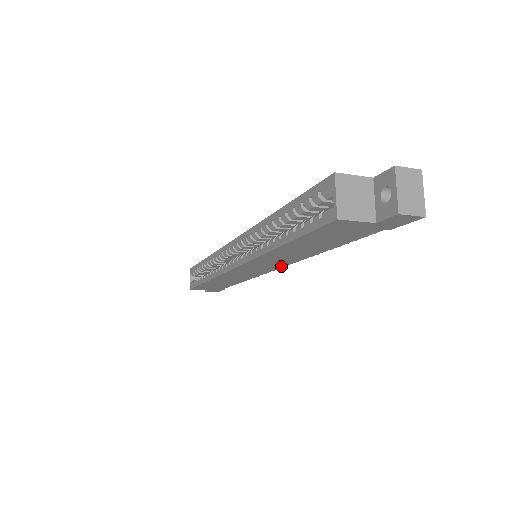
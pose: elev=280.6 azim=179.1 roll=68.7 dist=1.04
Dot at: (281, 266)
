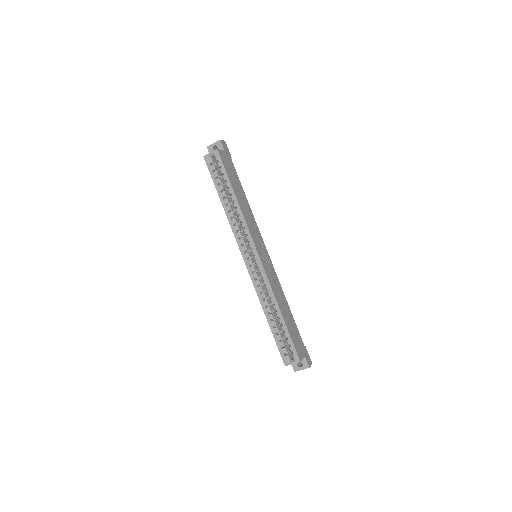
Dot at: occluded
